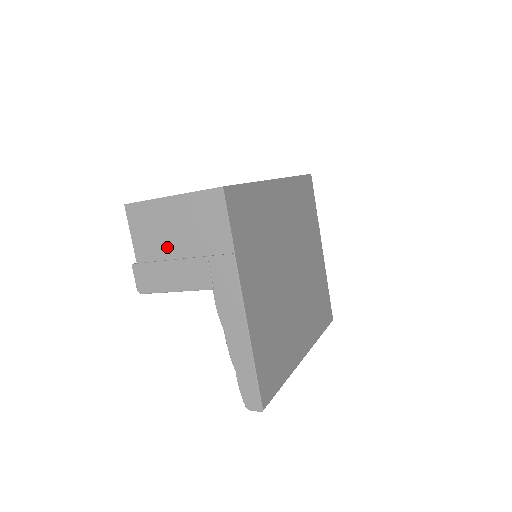
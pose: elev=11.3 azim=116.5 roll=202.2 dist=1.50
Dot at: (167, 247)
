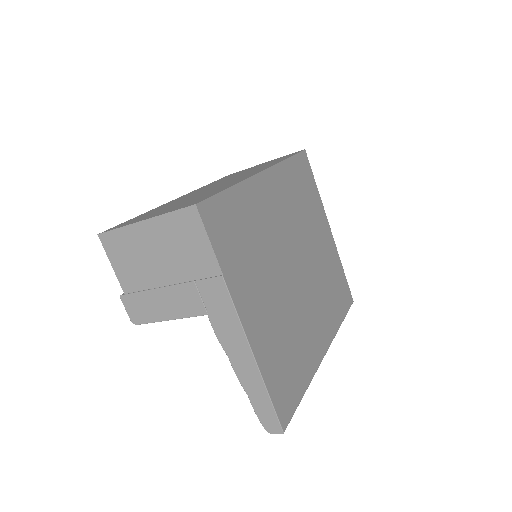
Dot at: (151, 275)
